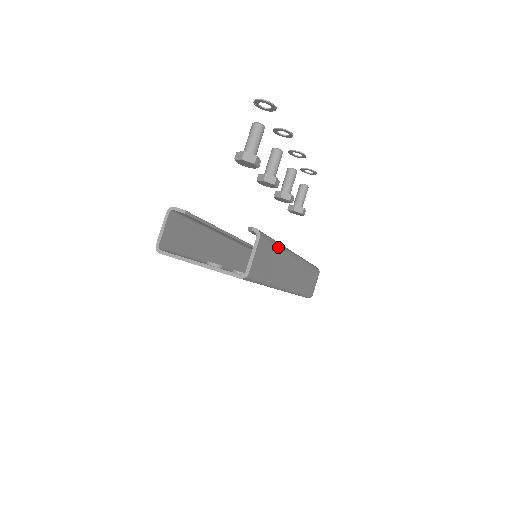
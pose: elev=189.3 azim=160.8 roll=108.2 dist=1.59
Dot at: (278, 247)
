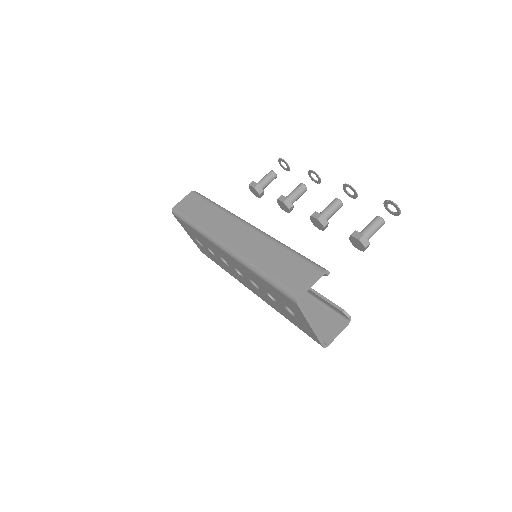
Dot at: (315, 300)
